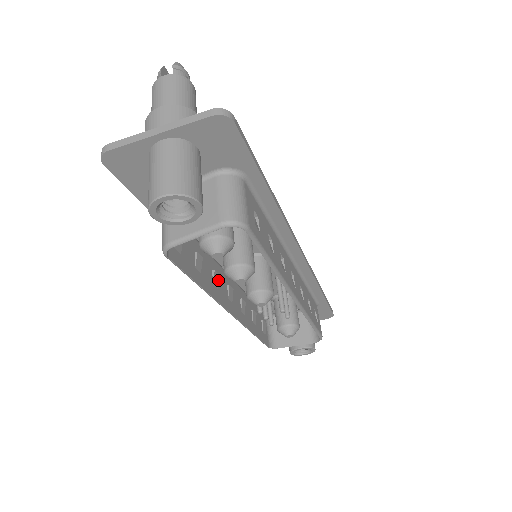
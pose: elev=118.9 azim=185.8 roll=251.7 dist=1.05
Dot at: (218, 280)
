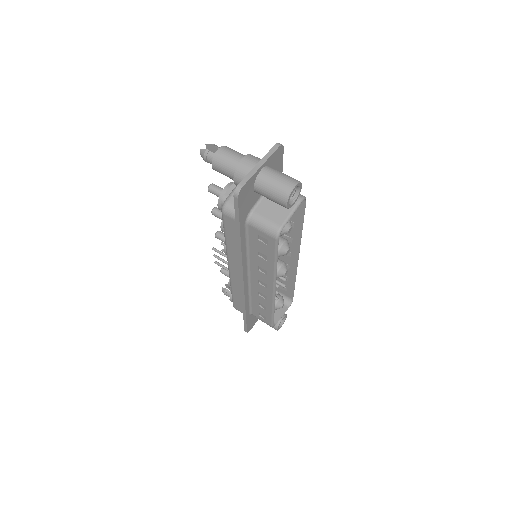
Dot at: (264, 270)
